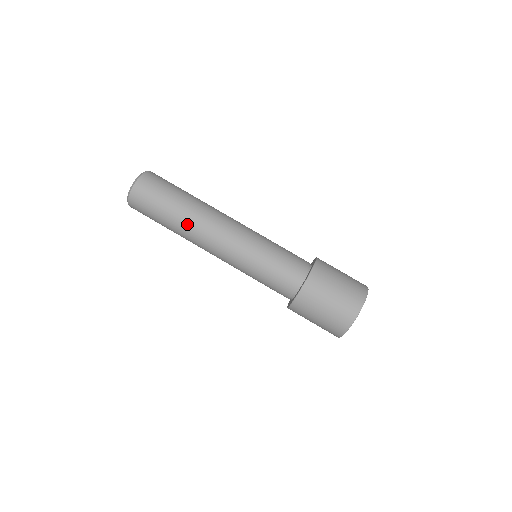
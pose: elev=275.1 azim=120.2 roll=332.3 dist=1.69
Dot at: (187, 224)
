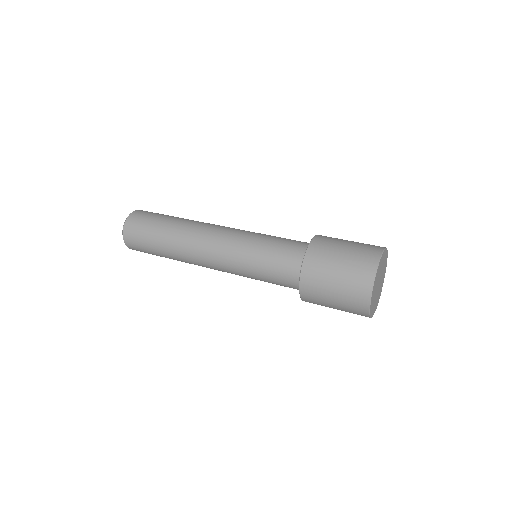
Dot at: occluded
